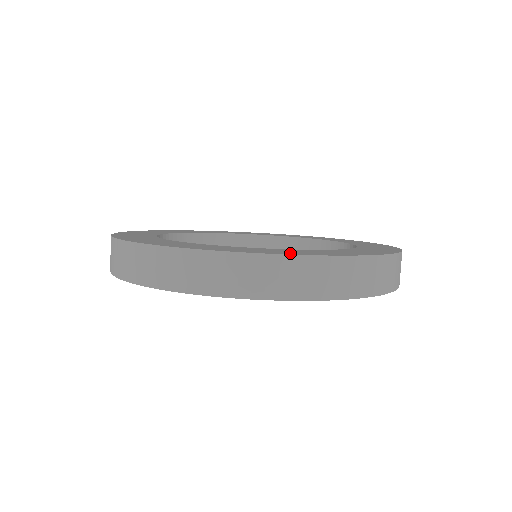
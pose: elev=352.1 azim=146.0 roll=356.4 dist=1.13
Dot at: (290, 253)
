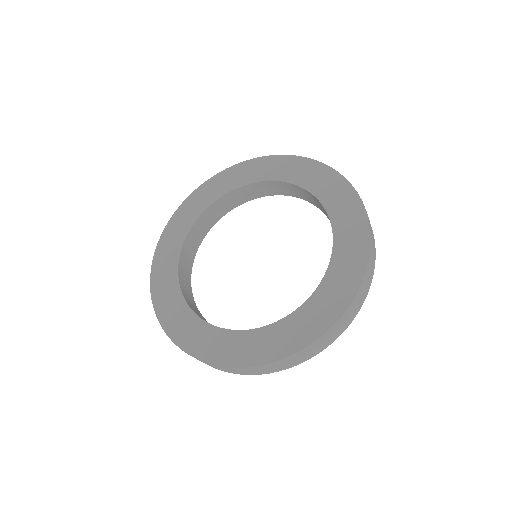
Dot at: (337, 310)
